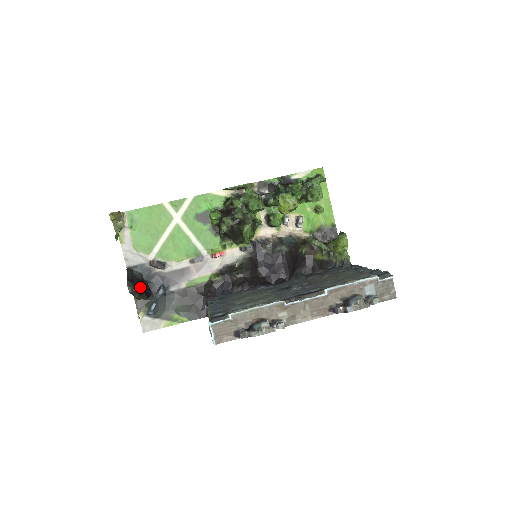
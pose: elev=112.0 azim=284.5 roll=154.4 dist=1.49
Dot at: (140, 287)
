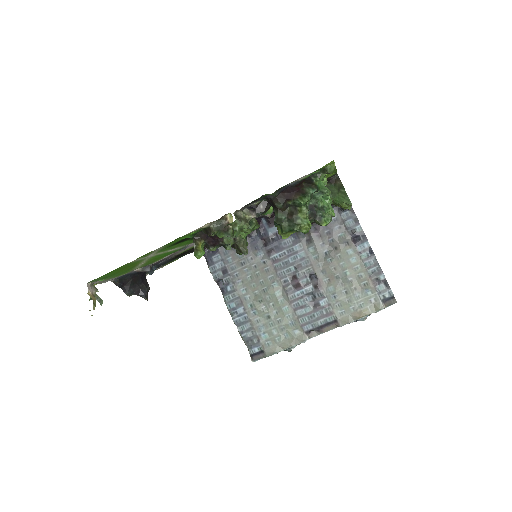
Dot at: (138, 286)
